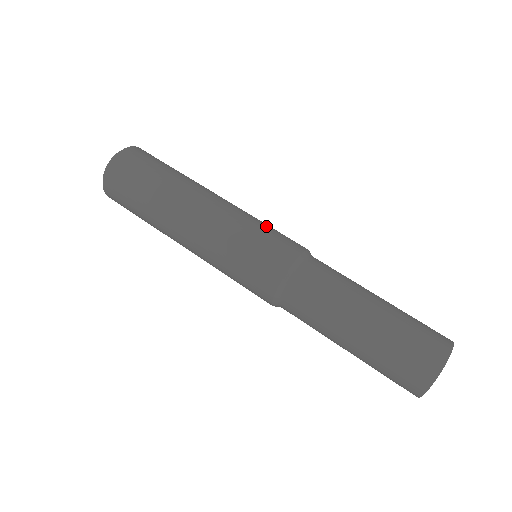
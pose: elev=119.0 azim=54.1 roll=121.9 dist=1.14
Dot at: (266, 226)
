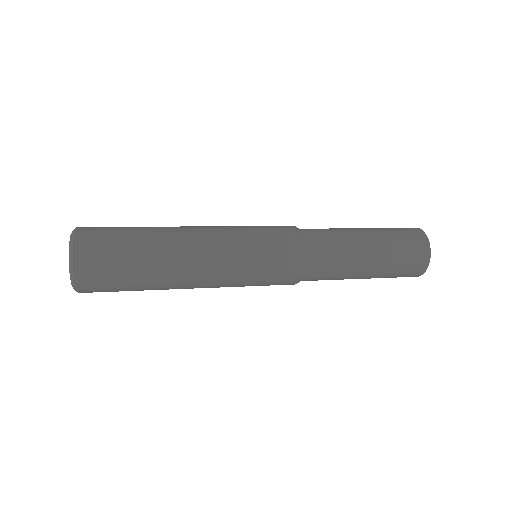
Dot at: (254, 226)
